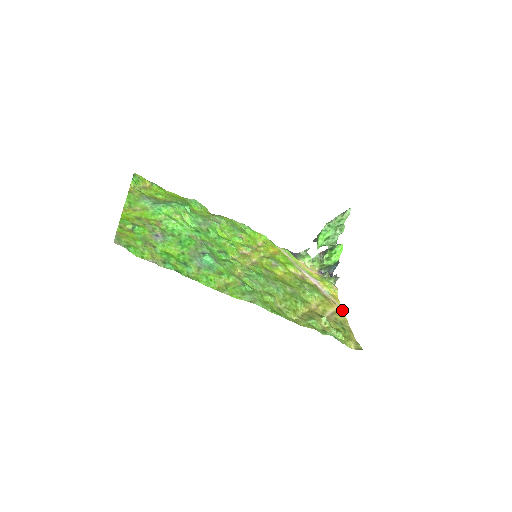
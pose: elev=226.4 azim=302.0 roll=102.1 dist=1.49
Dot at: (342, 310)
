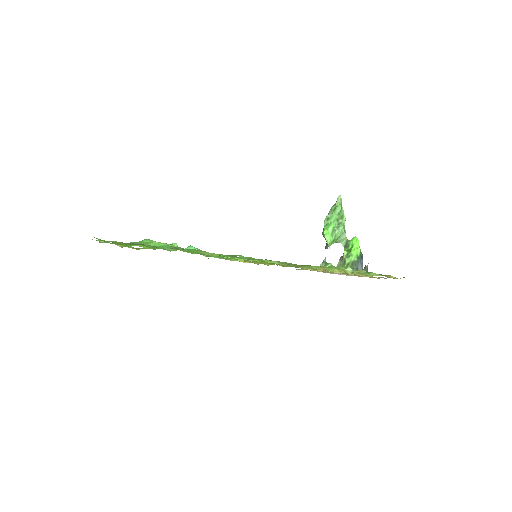
Dot at: occluded
